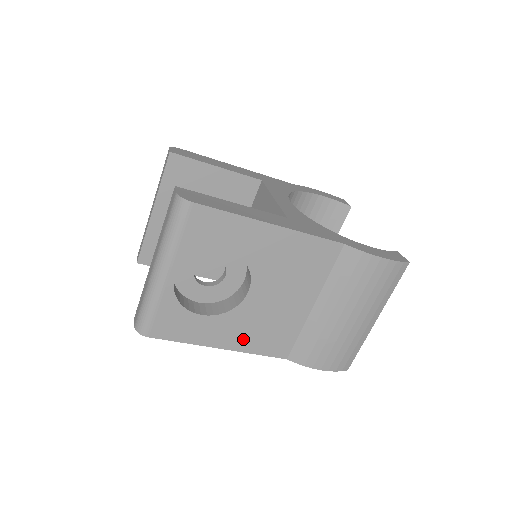
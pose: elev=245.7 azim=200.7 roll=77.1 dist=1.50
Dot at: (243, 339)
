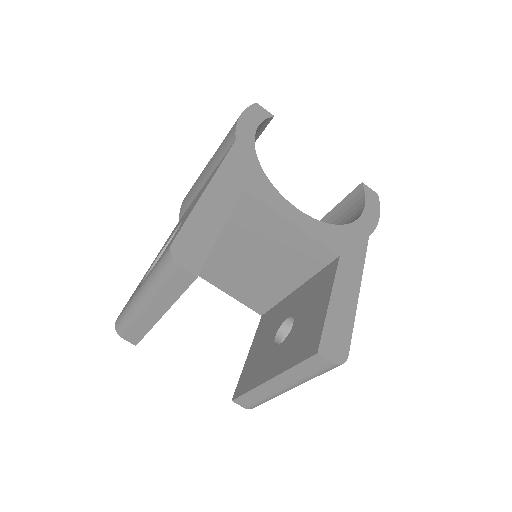
Dot at: occluded
